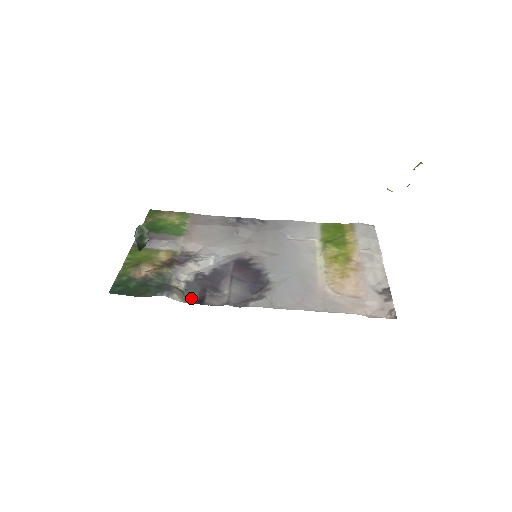
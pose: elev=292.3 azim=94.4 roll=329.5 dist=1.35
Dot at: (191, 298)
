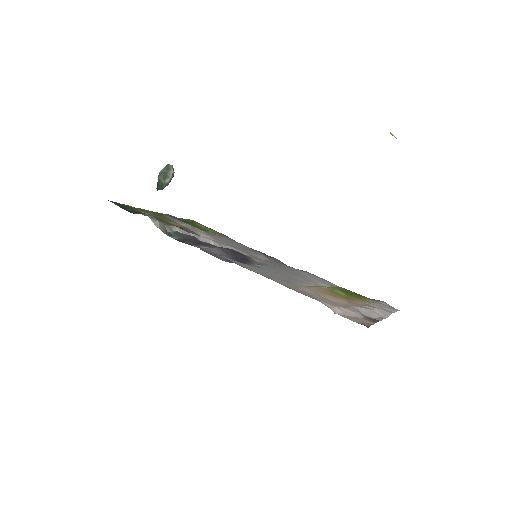
Dot at: (170, 236)
